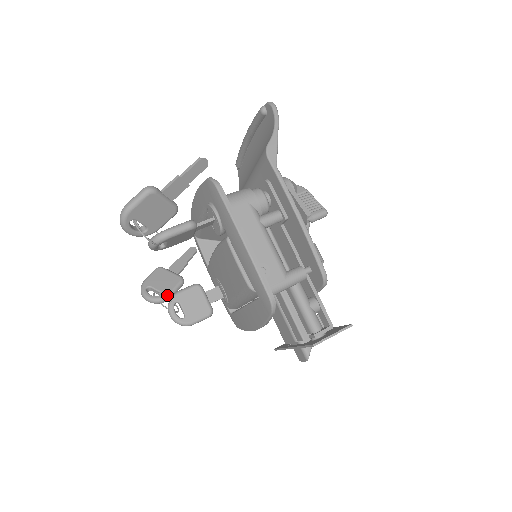
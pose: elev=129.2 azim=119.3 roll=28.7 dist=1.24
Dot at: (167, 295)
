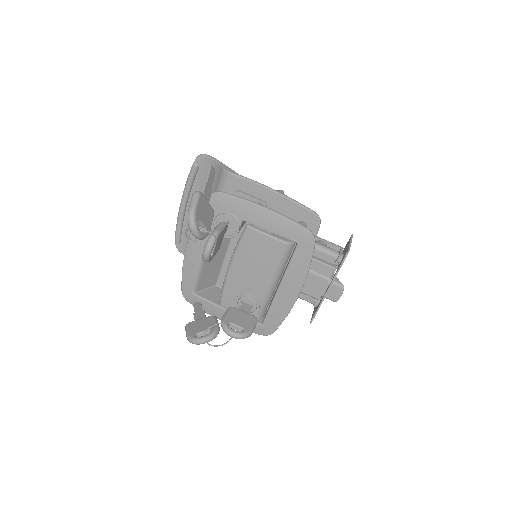
Dot at: (216, 327)
